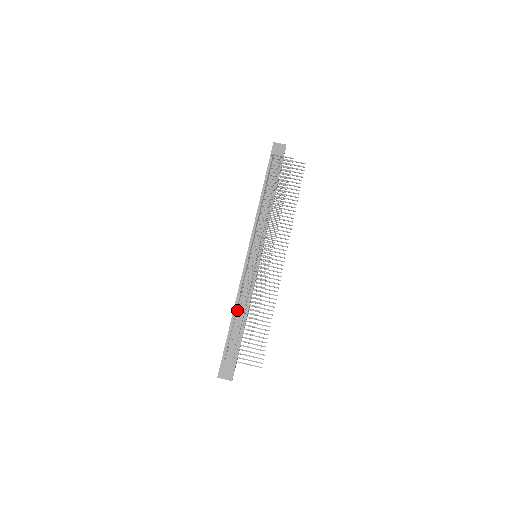
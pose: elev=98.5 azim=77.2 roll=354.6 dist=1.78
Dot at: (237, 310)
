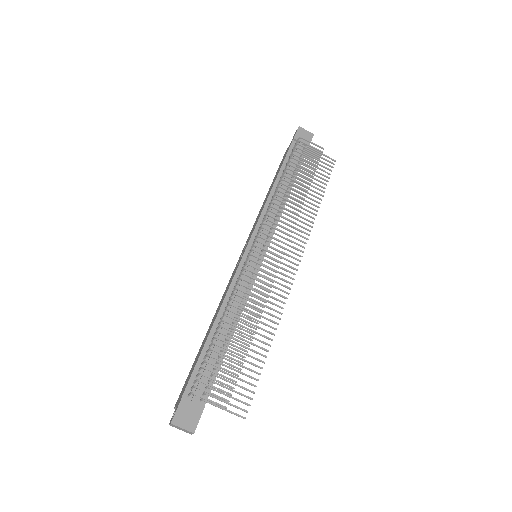
Dot at: (223, 320)
